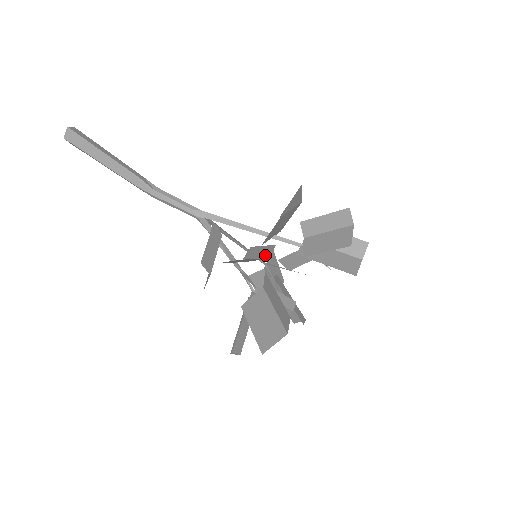
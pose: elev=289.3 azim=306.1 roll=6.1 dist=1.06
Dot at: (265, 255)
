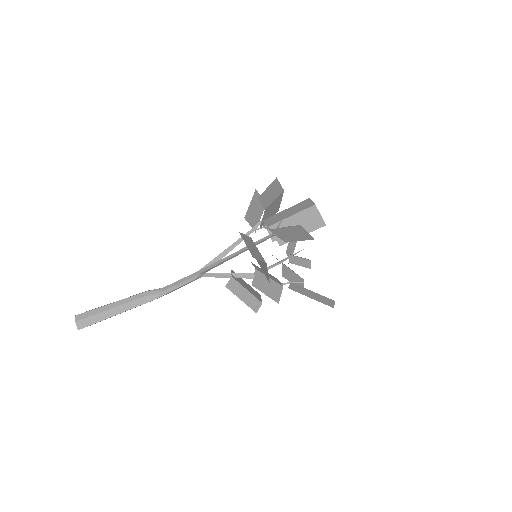
Dot at: (277, 282)
